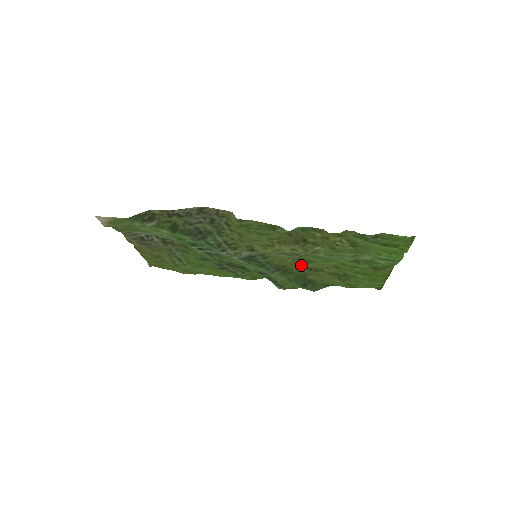
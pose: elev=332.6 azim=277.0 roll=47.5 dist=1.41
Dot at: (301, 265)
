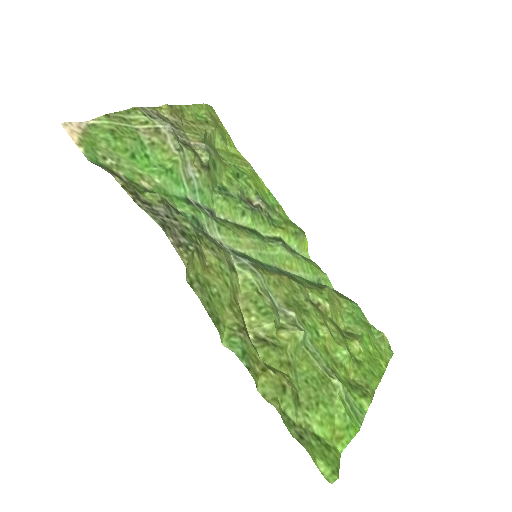
Dot at: (300, 298)
